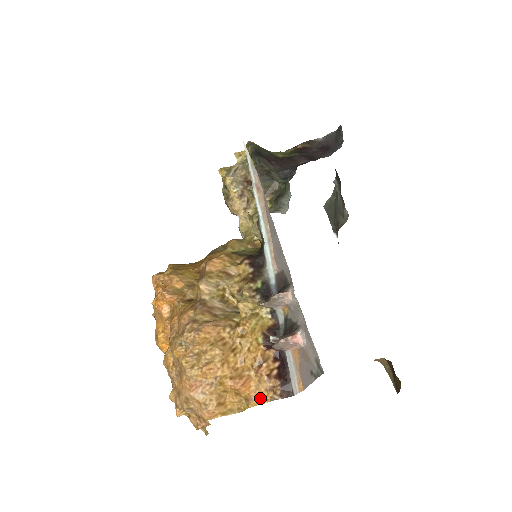
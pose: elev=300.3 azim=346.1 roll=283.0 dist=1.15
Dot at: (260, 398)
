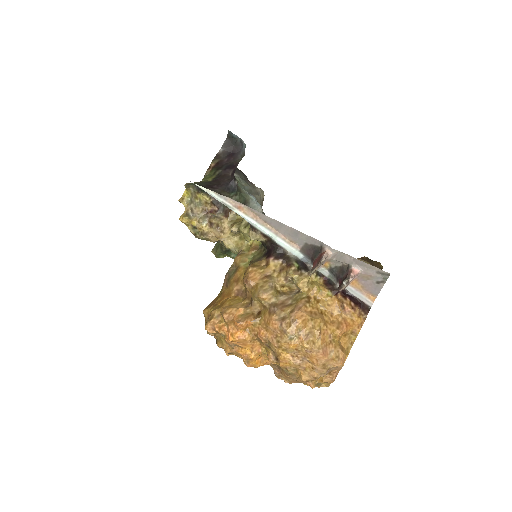
Dot at: (359, 325)
